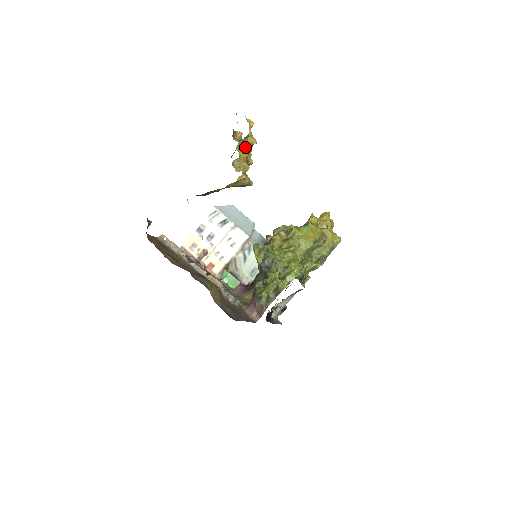
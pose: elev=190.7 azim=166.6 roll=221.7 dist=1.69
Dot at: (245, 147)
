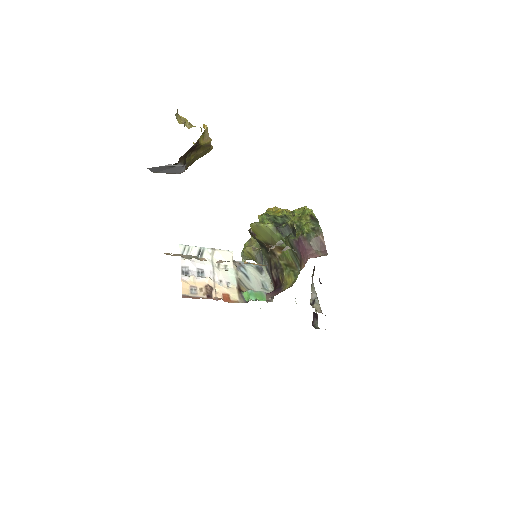
Dot at: (182, 123)
